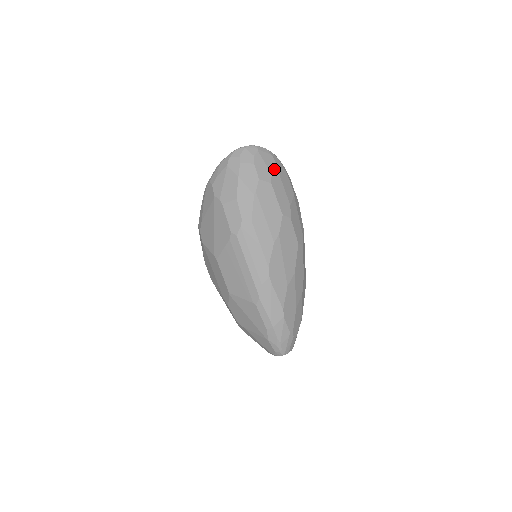
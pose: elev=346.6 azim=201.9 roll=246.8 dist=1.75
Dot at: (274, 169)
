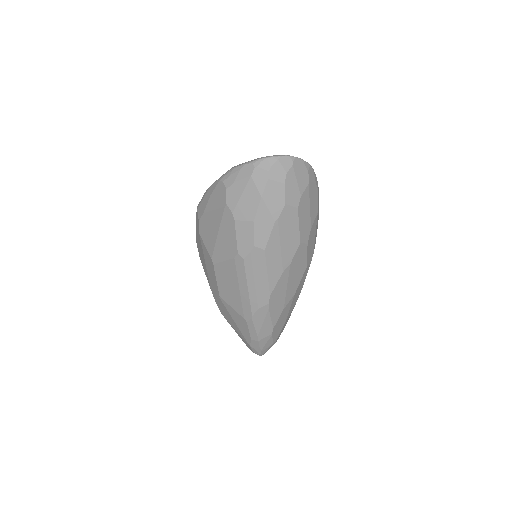
Dot at: (305, 188)
